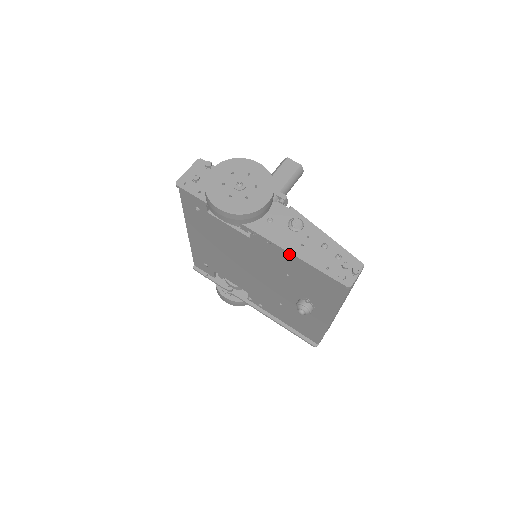
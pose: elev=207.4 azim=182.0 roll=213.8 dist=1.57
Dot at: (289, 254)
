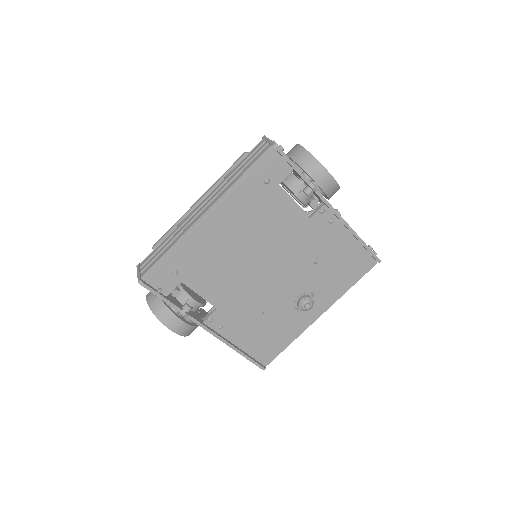
Dot at: (351, 231)
